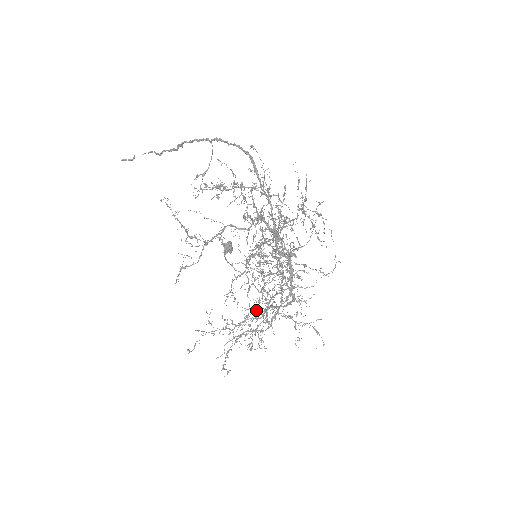
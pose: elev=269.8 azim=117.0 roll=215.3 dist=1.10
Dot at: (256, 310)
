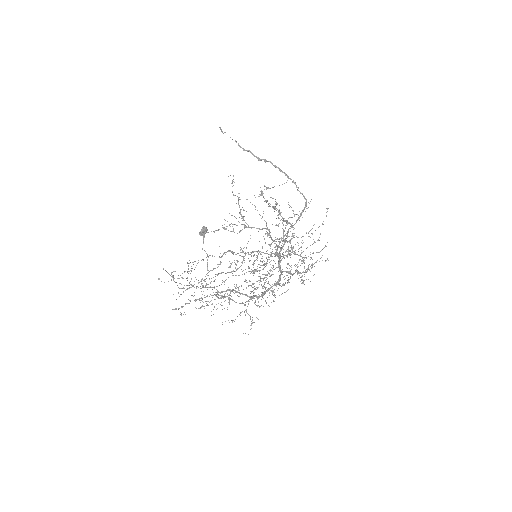
Dot at: (206, 285)
